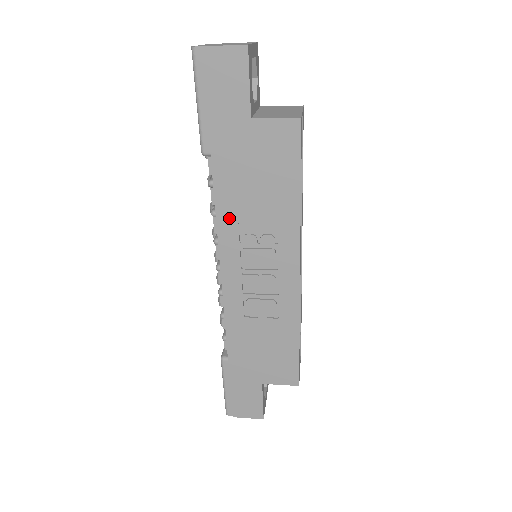
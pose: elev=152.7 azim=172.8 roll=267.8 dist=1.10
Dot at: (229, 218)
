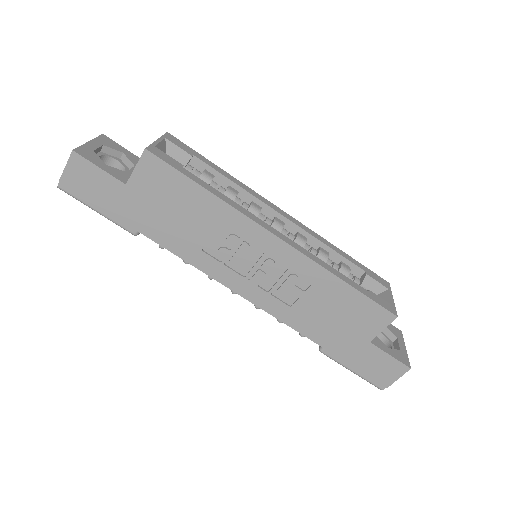
Dot at: (195, 255)
